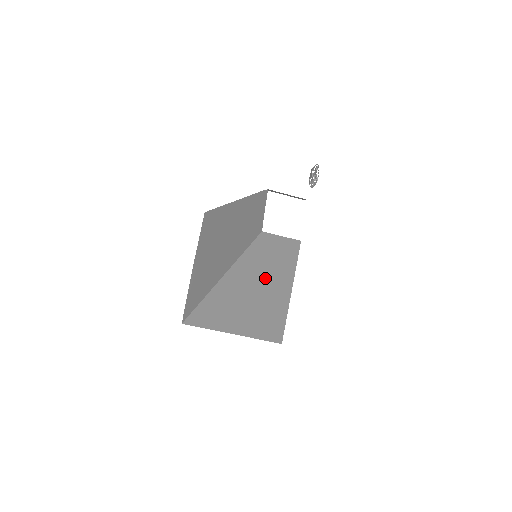
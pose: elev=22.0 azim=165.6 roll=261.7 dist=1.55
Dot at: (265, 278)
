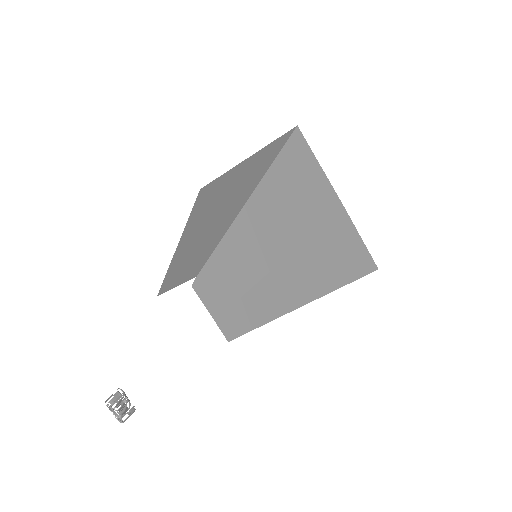
Dot at: occluded
